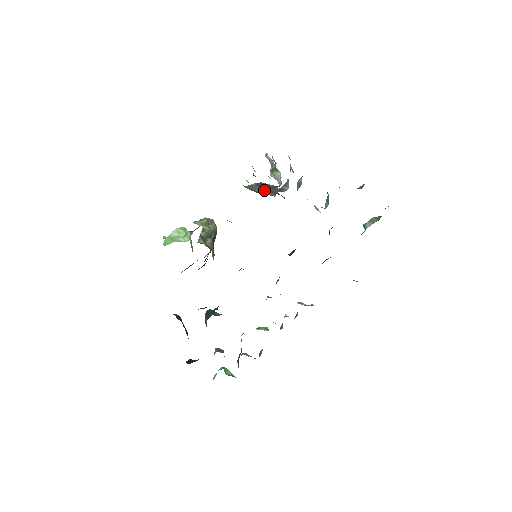
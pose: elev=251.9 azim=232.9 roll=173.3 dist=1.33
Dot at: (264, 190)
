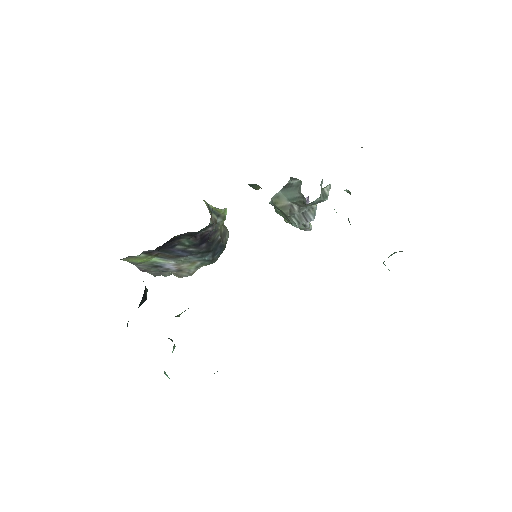
Dot at: (288, 200)
